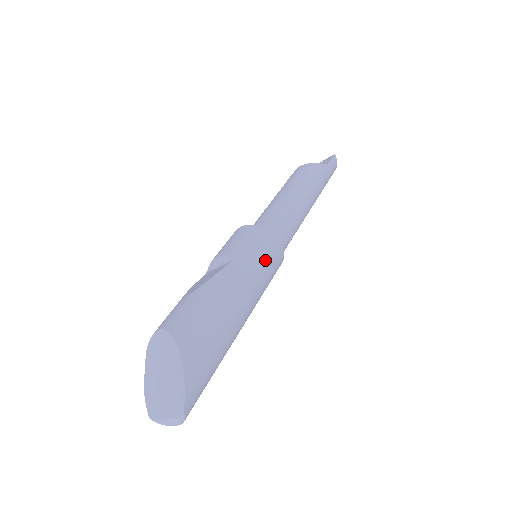
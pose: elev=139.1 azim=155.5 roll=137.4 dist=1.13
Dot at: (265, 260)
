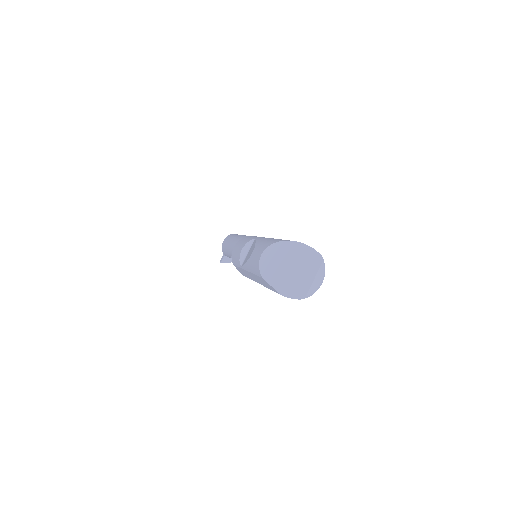
Dot at: occluded
